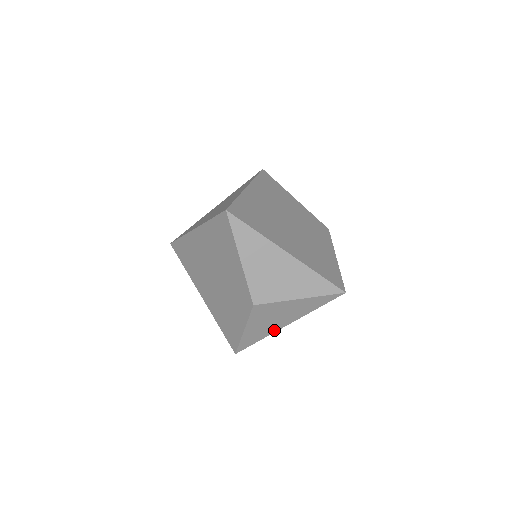
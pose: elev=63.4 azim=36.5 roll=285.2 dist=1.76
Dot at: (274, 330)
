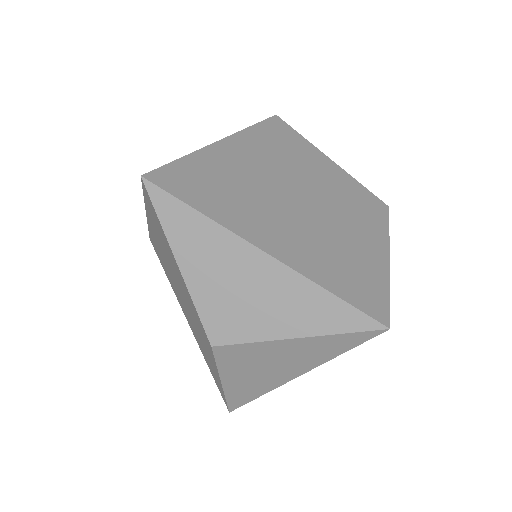
Dot at: (276, 384)
